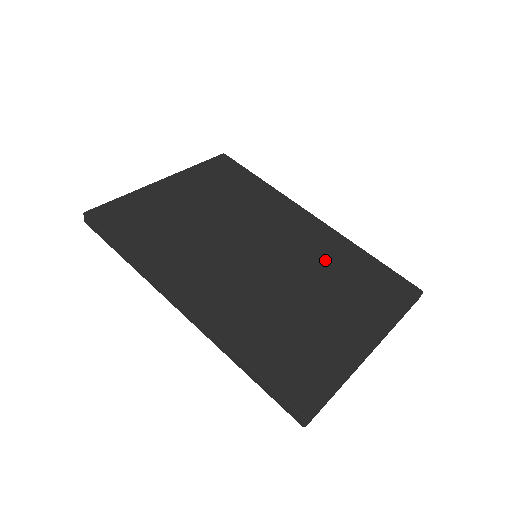
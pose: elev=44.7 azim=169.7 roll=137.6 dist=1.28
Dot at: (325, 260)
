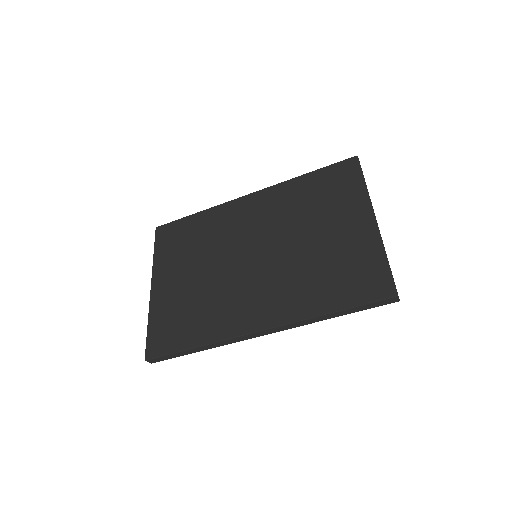
Dot at: (290, 209)
